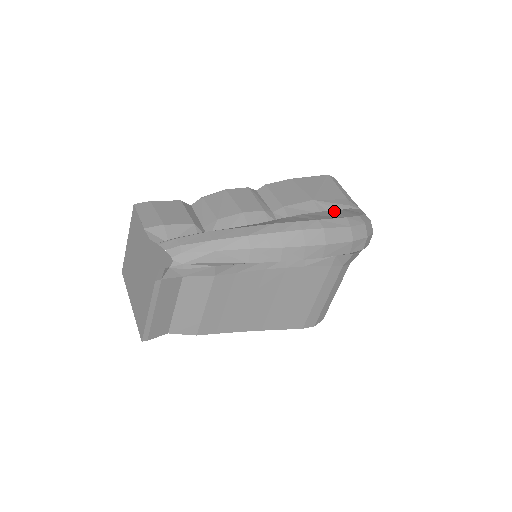
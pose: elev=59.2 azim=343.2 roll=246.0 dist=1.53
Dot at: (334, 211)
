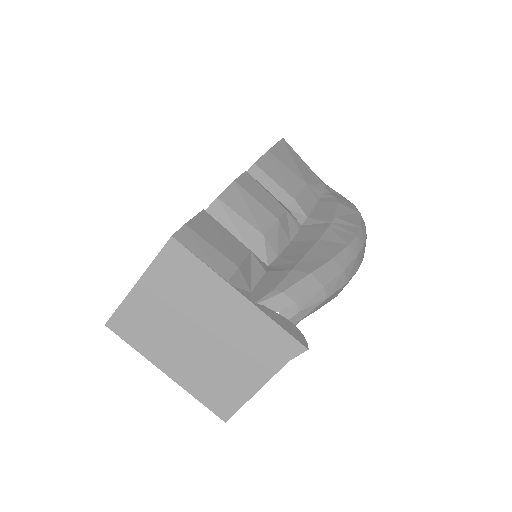
Dot at: (342, 204)
